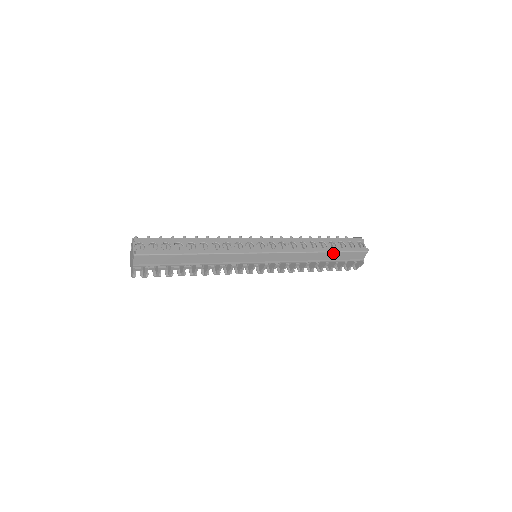
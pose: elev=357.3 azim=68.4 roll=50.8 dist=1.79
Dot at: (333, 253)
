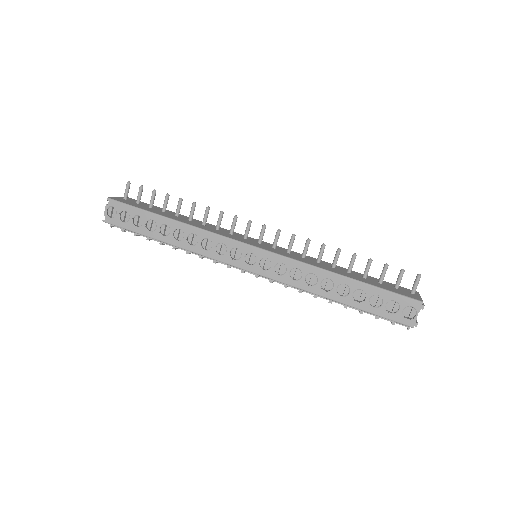
Dot at: occluded
